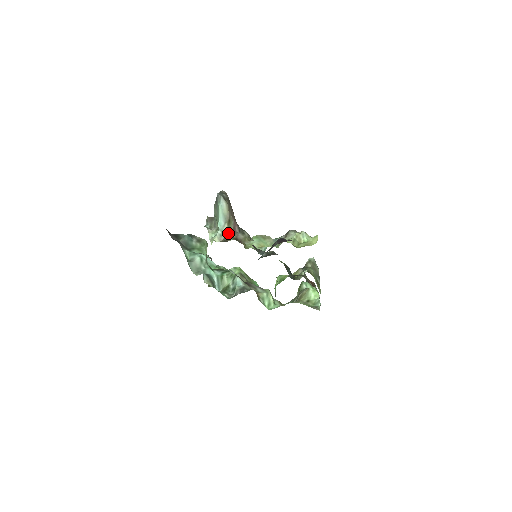
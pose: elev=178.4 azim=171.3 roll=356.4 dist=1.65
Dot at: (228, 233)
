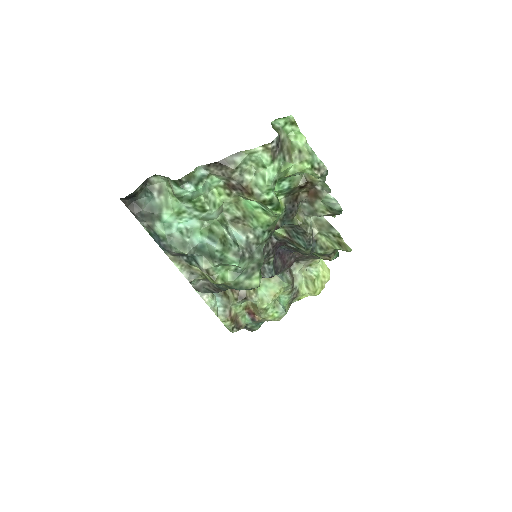
Dot at: (230, 302)
